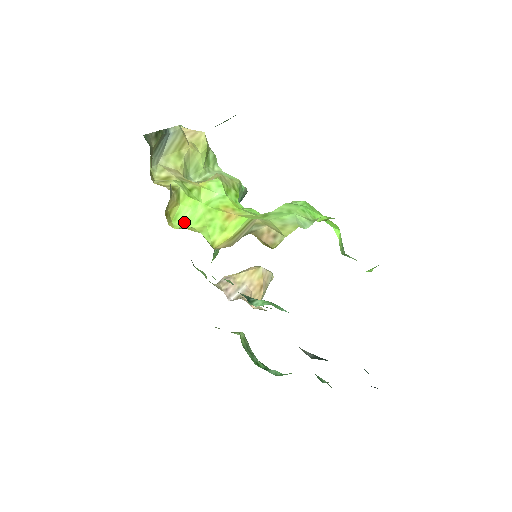
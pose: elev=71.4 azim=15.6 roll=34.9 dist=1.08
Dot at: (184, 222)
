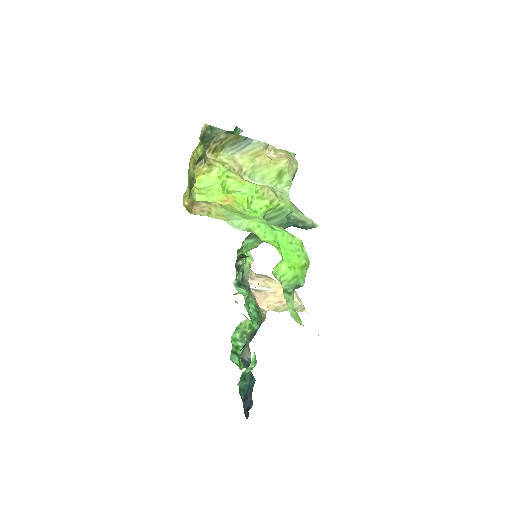
Dot at: (203, 187)
